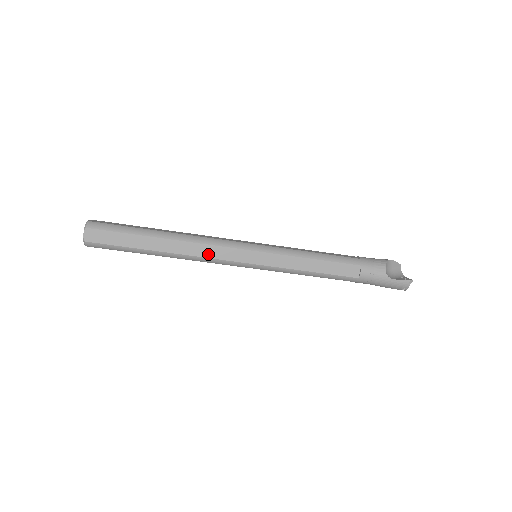
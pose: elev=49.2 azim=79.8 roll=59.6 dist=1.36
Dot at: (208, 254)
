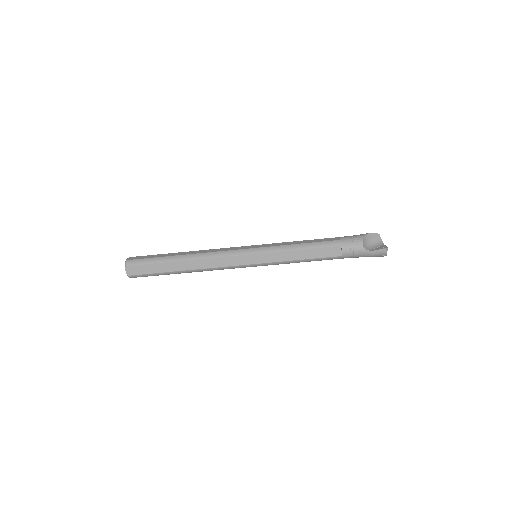
Dot at: (218, 265)
